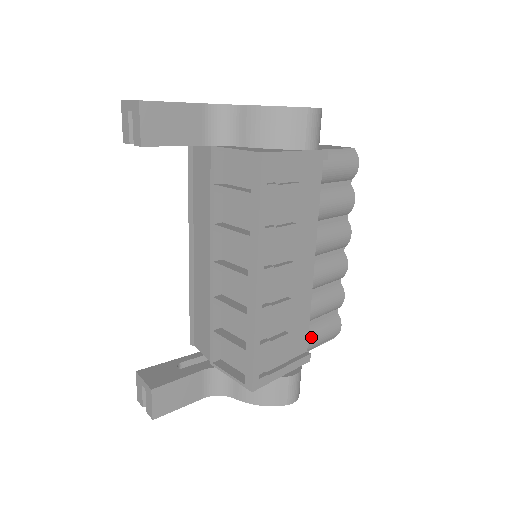
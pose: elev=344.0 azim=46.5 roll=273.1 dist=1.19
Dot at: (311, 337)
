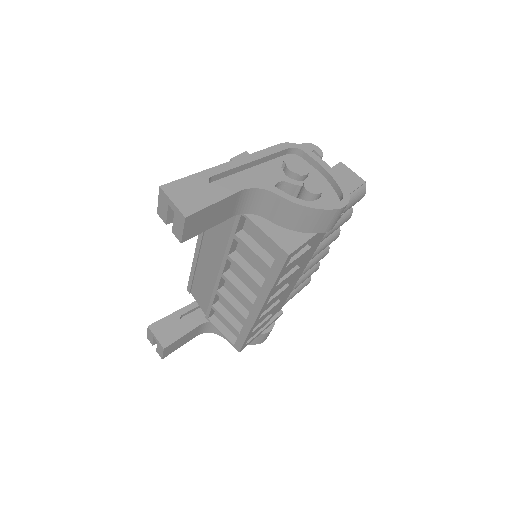
Dot at: (286, 301)
